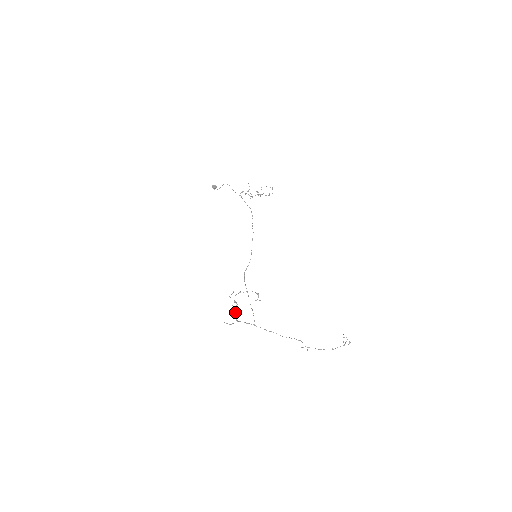
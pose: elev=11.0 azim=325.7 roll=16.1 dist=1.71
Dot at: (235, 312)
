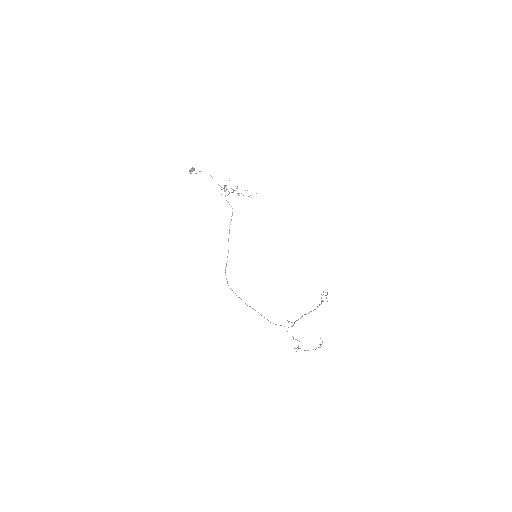
Dot at: occluded
